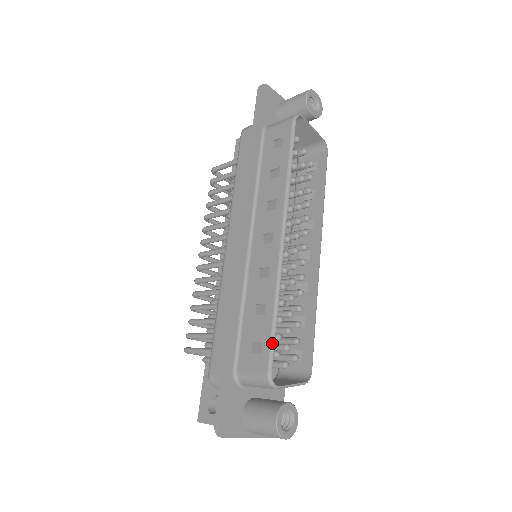
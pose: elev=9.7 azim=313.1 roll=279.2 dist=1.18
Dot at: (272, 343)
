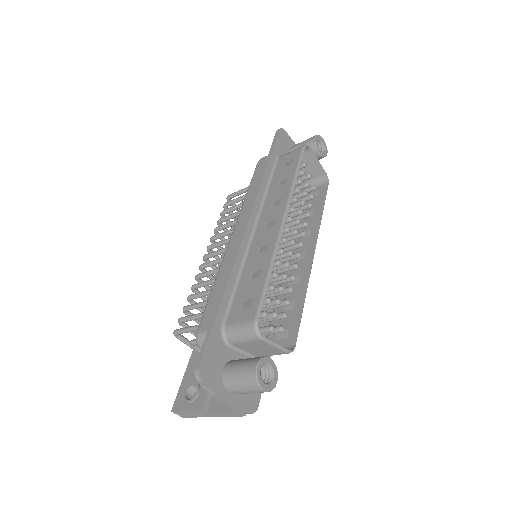
Dot at: (263, 296)
